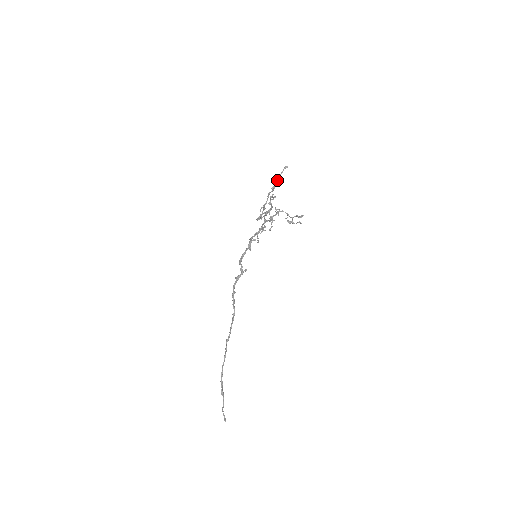
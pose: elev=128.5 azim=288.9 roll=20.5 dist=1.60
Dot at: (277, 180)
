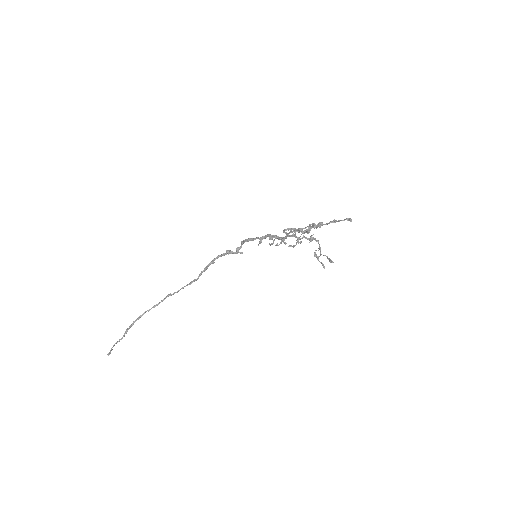
Dot at: (331, 221)
